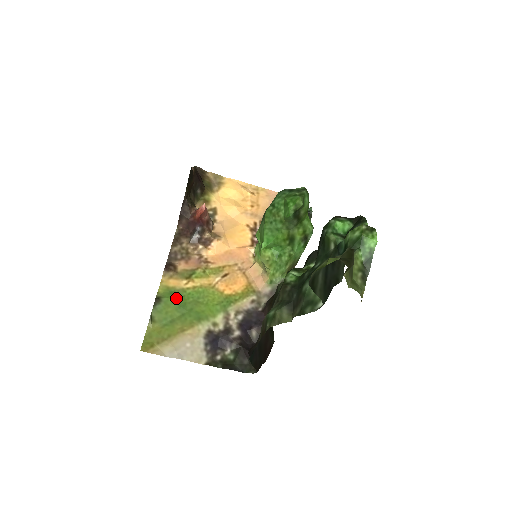
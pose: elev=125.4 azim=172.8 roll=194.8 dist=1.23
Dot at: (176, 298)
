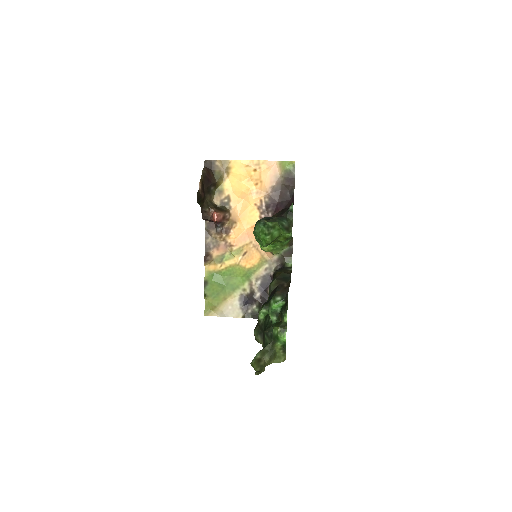
Dot at: (216, 279)
